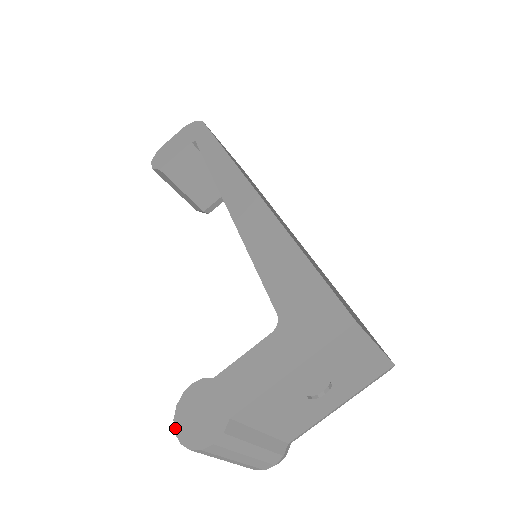
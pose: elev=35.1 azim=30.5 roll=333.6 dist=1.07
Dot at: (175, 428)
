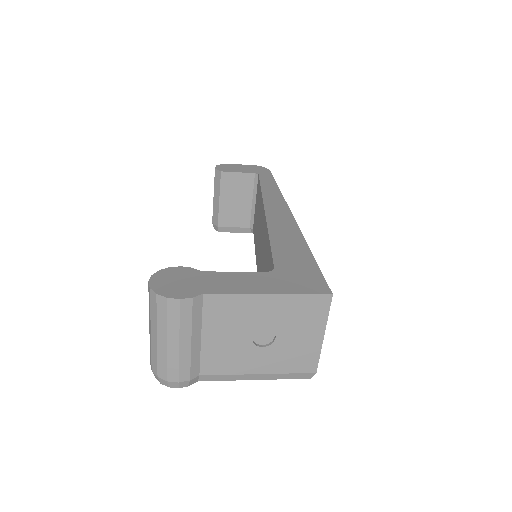
Dot at: (151, 279)
